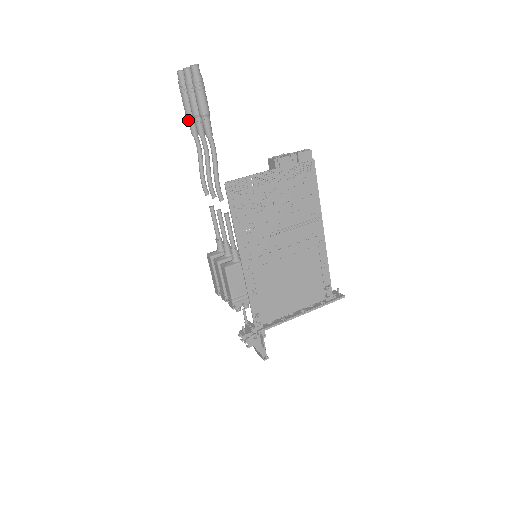
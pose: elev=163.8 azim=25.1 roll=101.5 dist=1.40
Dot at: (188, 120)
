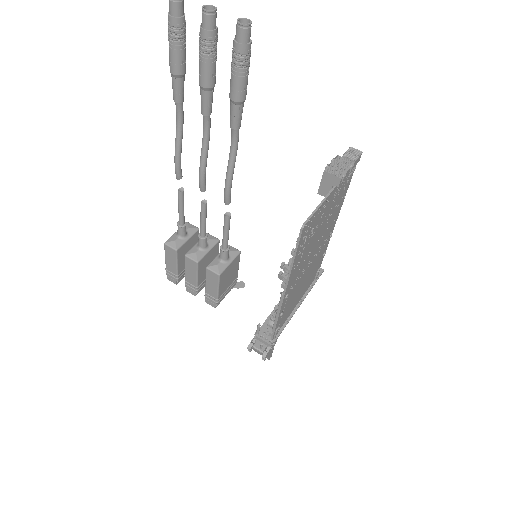
Dot at: (175, 80)
